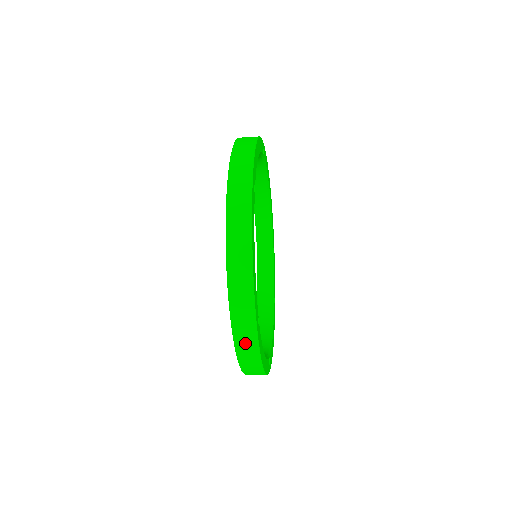
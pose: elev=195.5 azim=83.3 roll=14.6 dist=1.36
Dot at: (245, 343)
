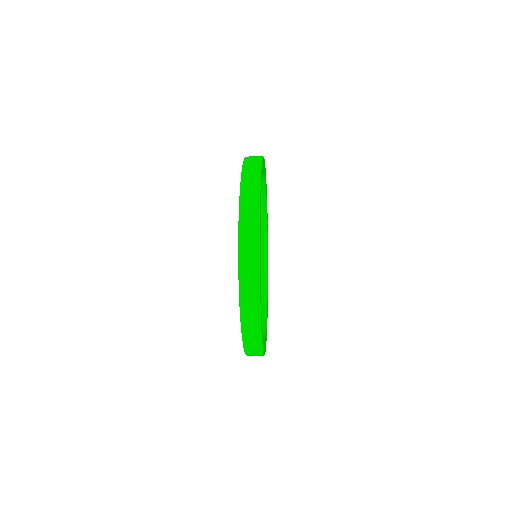
Dot at: (253, 352)
